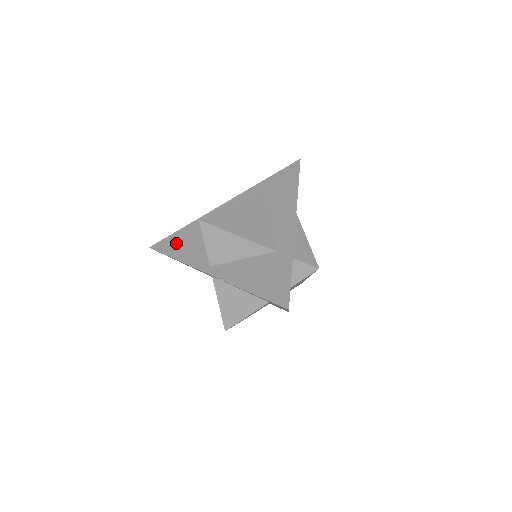
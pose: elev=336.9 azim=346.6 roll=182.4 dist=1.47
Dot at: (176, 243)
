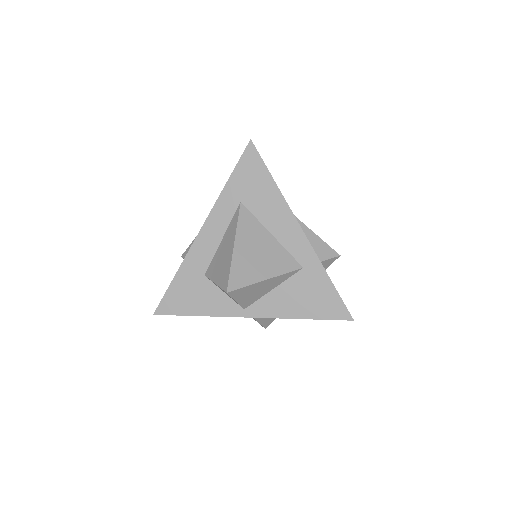
Dot at: (183, 298)
